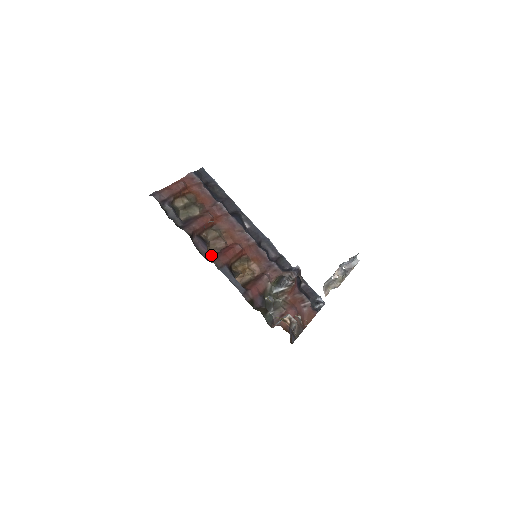
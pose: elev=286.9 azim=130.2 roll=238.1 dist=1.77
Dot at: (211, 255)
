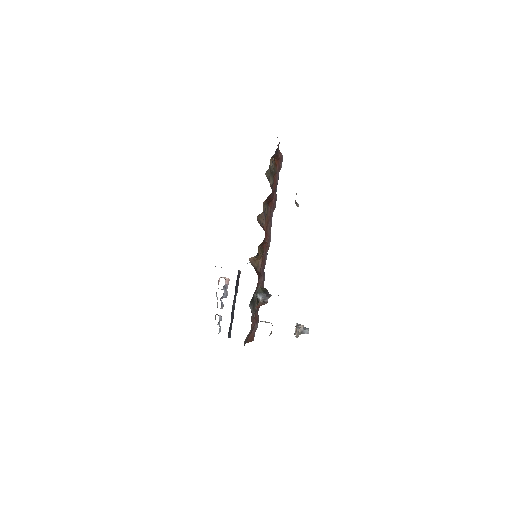
Dot at: occluded
